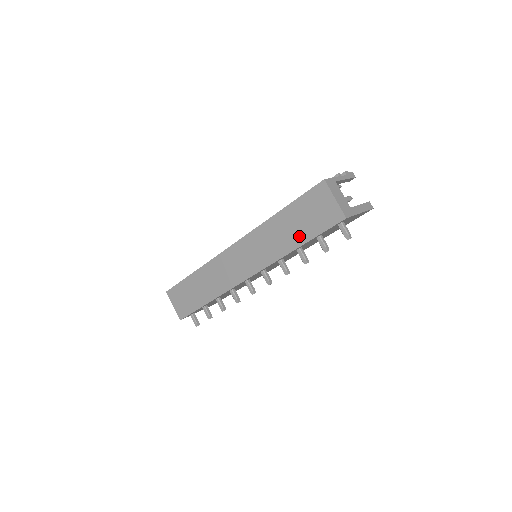
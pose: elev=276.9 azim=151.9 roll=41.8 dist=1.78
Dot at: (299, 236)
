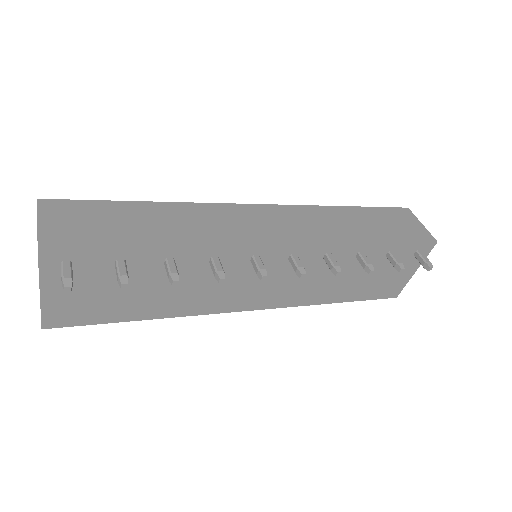
Dot at: (376, 234)
